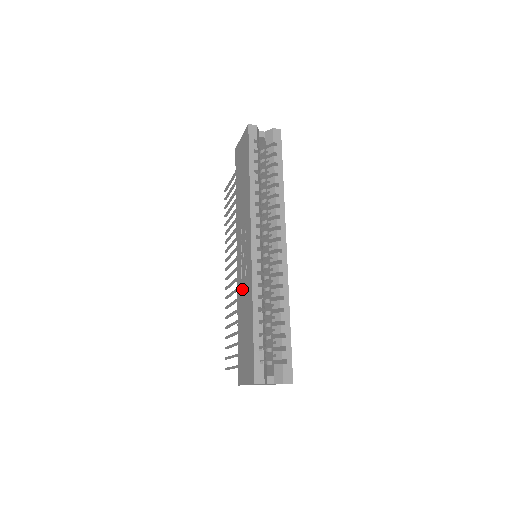
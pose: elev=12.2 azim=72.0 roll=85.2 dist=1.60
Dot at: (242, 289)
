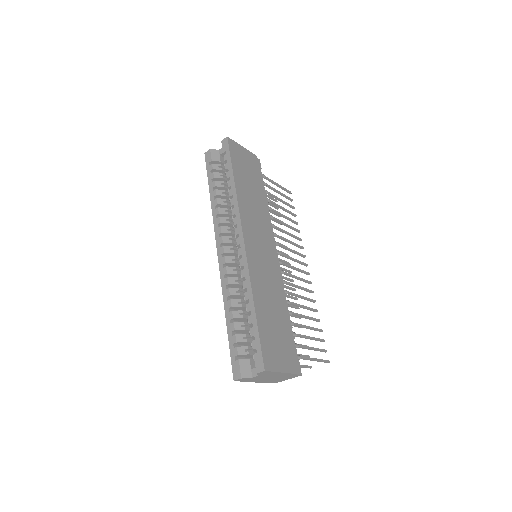
Dot at: occluded
